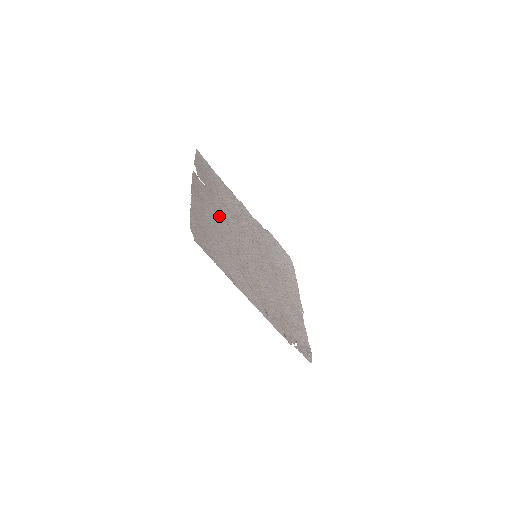
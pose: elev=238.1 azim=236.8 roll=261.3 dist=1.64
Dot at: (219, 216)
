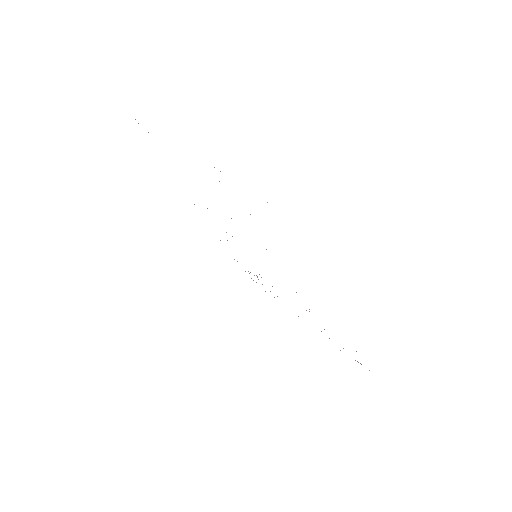
Dot at: occluded
